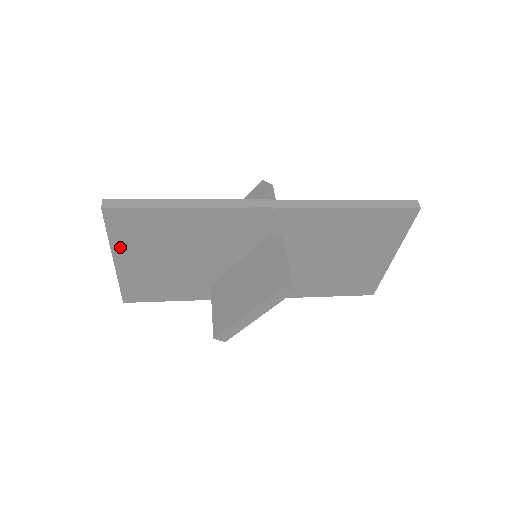
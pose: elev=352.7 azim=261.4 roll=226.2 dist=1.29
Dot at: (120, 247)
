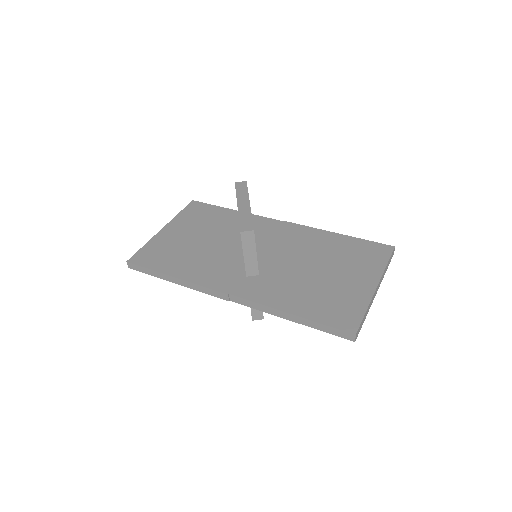
Dot at: occluded
